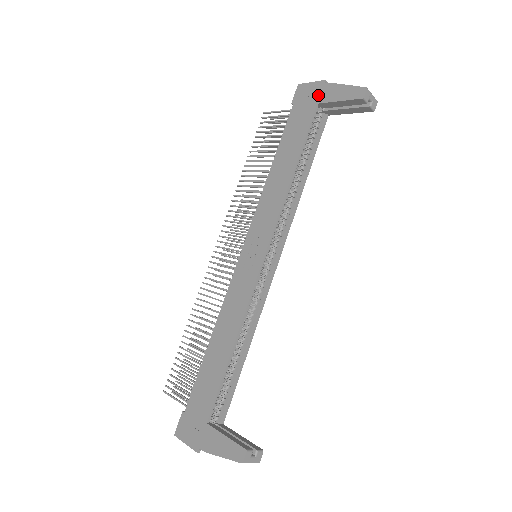
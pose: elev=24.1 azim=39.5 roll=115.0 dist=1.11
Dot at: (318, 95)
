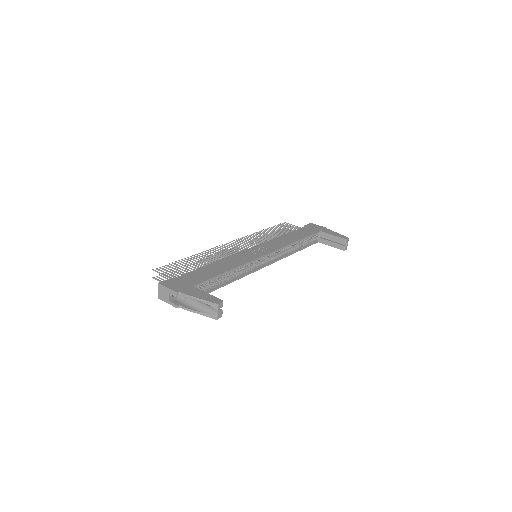
Dot at: (322, 229)
